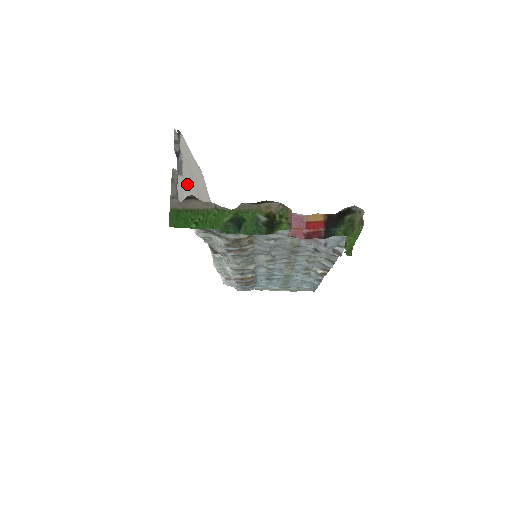
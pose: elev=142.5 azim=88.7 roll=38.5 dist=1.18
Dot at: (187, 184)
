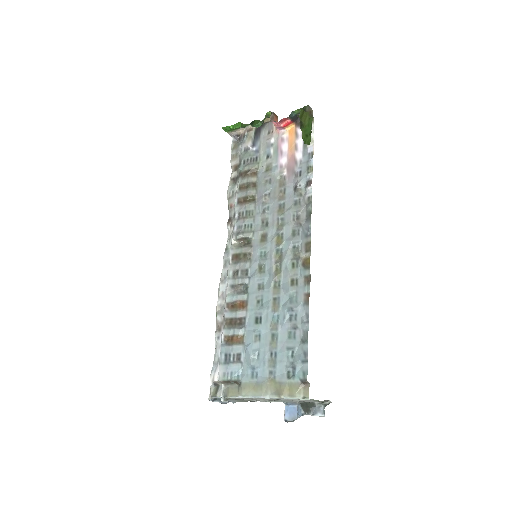
Dot at: occluded
